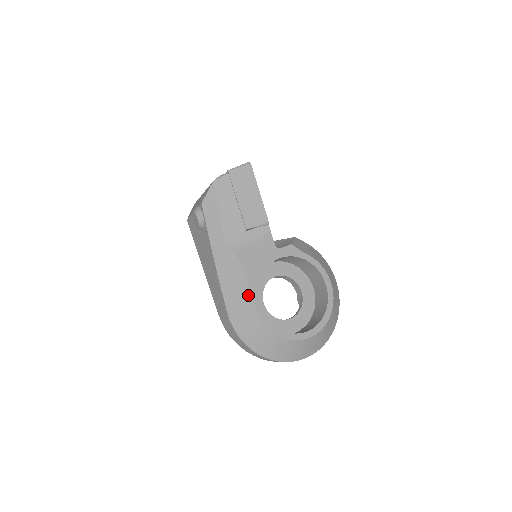
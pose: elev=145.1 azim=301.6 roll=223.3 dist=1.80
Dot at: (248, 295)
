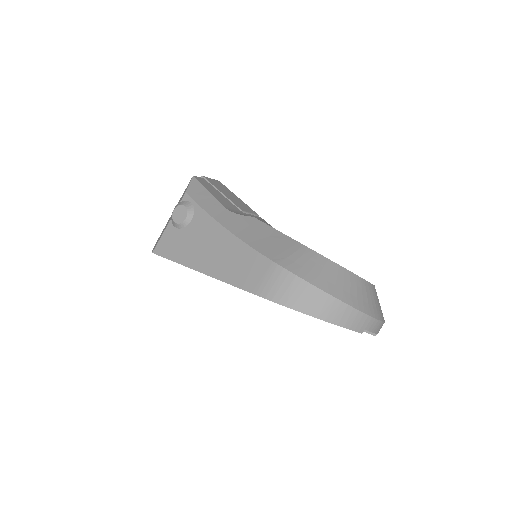
Dot at: (285, 237)
